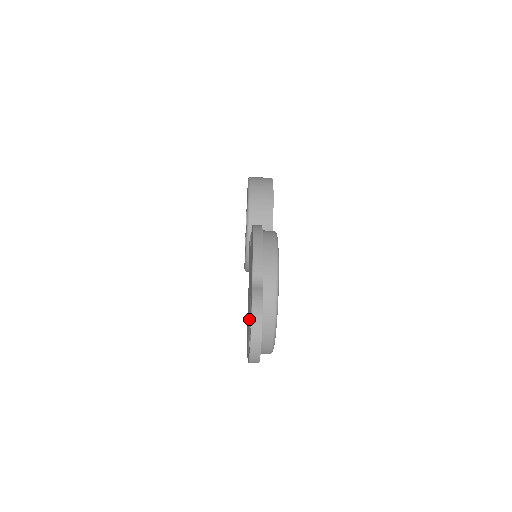
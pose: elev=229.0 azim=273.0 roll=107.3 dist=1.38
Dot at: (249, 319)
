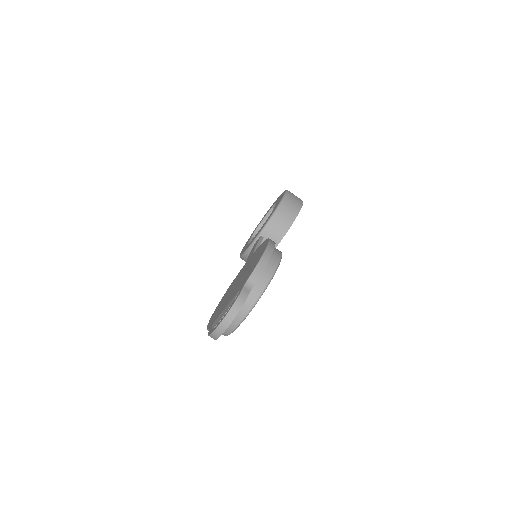
Dot at: (227, 306)
